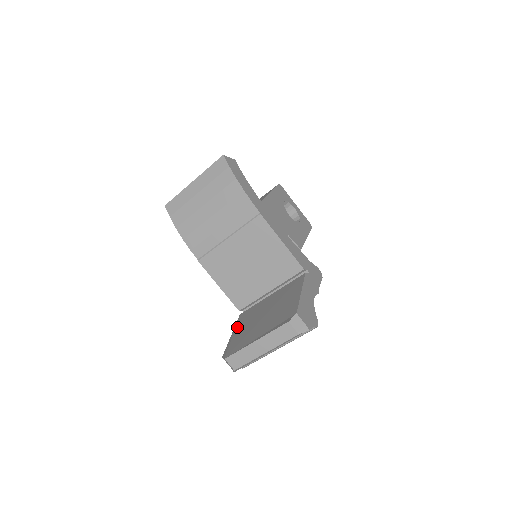
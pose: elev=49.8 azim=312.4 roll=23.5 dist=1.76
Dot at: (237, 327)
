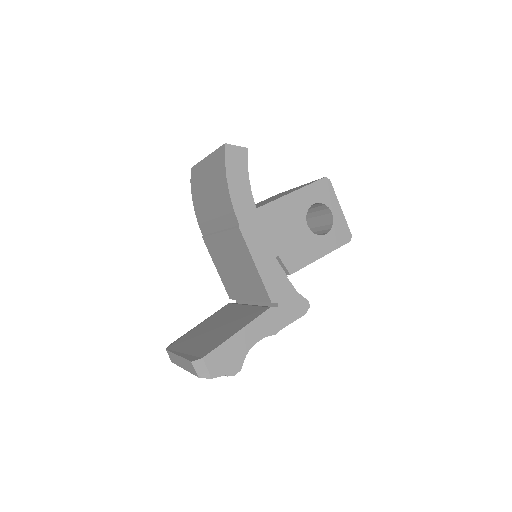
Dot at: (208, 319)
